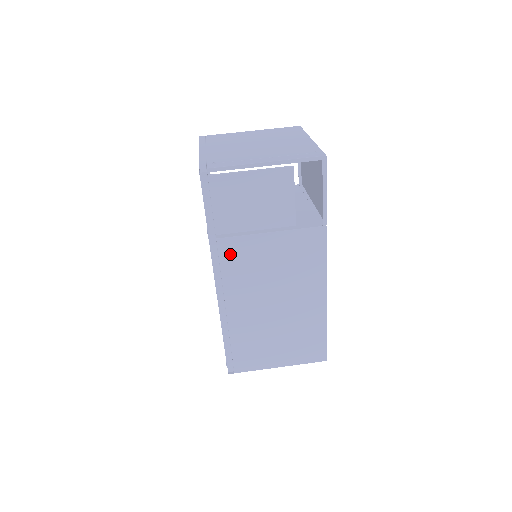
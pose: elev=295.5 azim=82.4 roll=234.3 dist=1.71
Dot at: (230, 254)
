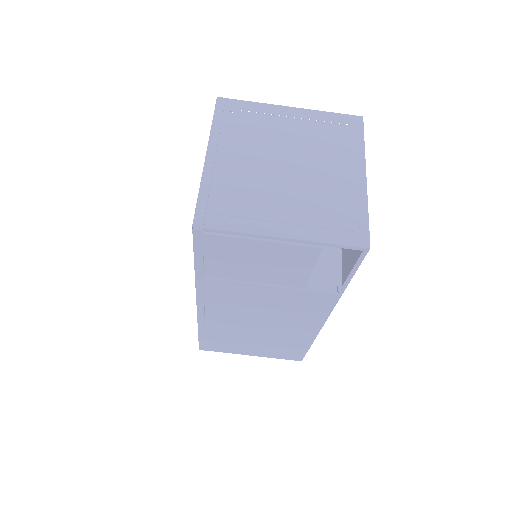
Dot at: (218, 290)
